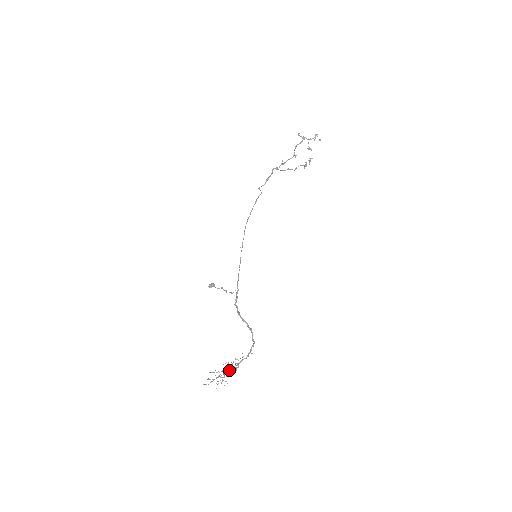
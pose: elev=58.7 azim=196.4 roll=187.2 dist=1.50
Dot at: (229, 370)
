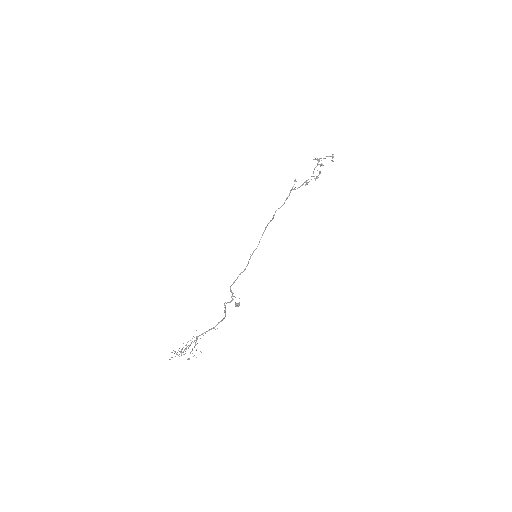
Dot at: (194, 347)
